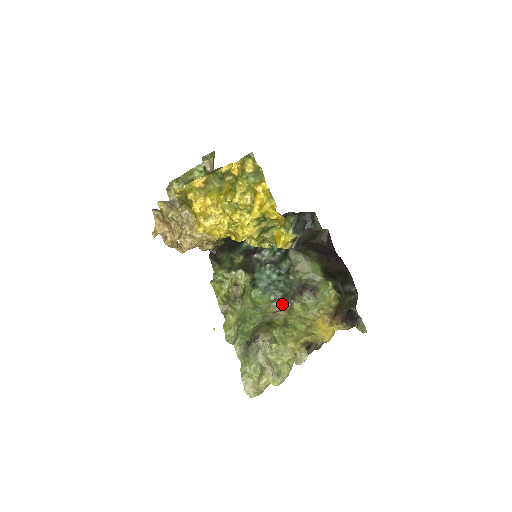
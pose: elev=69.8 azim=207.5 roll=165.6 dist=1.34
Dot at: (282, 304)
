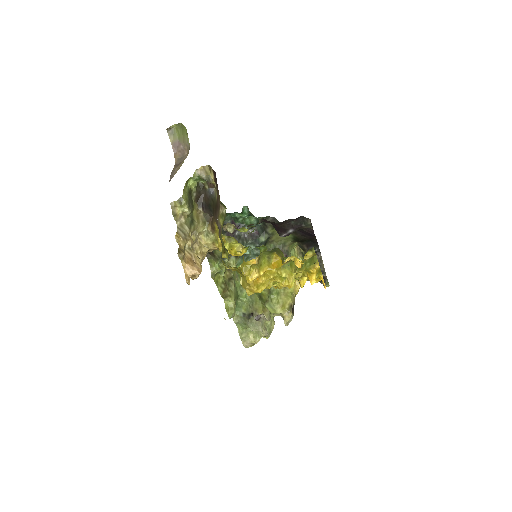
Dot at: occluded
